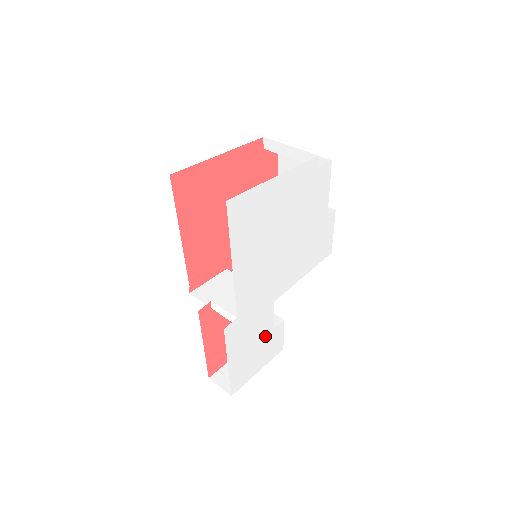
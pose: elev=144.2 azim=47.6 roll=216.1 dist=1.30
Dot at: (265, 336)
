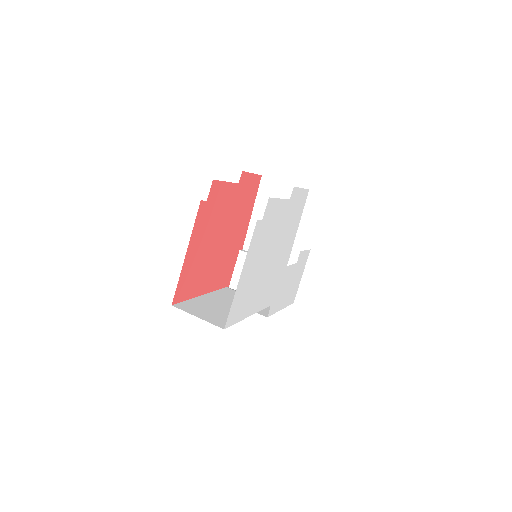
Dot at: (294, 272)
